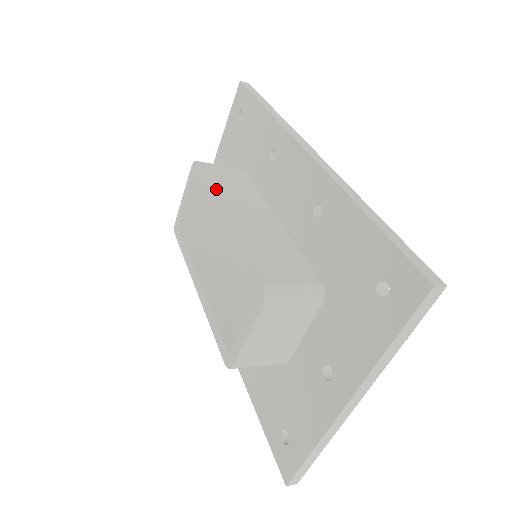
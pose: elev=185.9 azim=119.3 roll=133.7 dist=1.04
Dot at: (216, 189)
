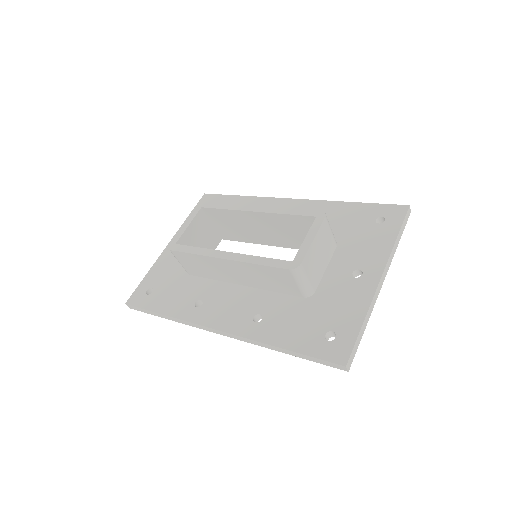
Dot at: occluded
